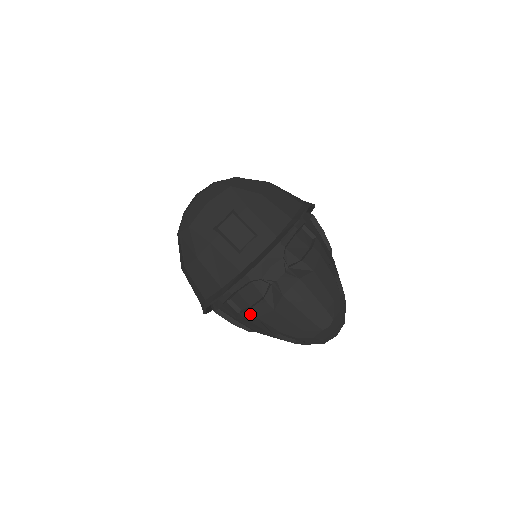
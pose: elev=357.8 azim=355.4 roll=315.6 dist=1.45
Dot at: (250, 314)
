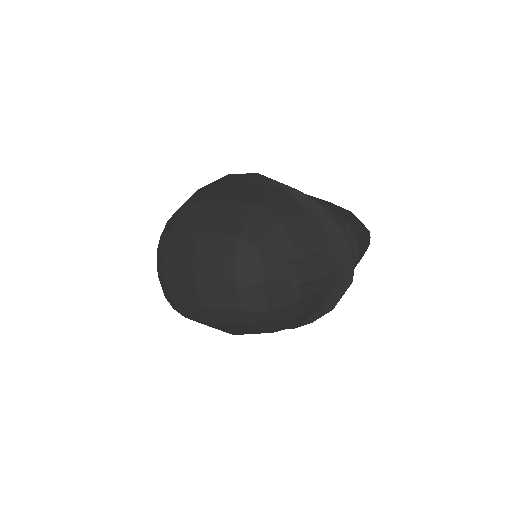
Dot at: occluded
